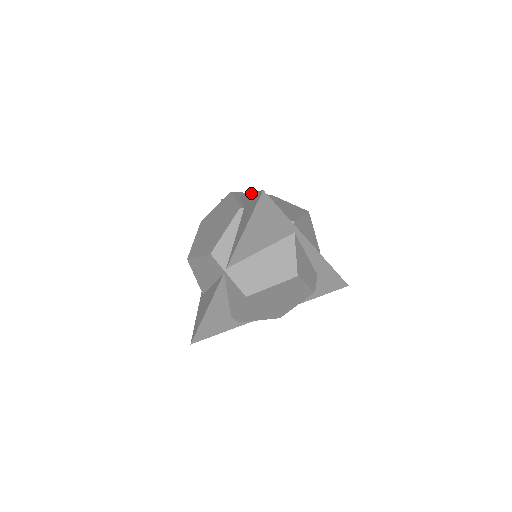
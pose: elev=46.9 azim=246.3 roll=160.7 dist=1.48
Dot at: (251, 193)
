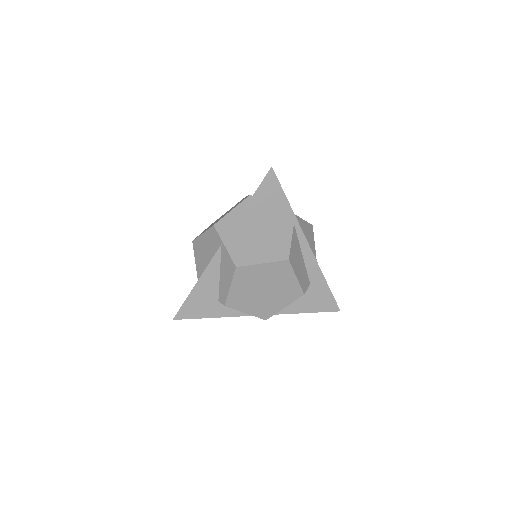
Dot at: occluded
